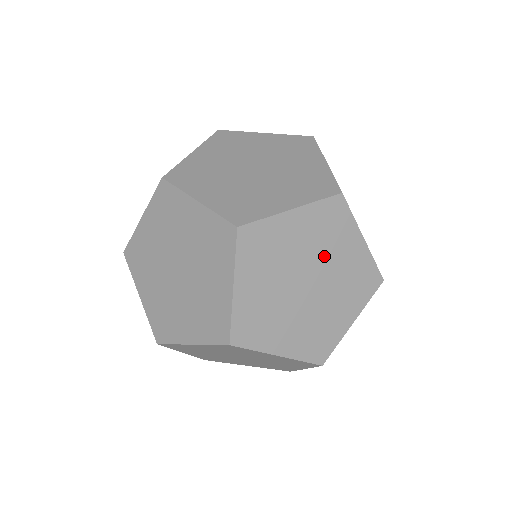
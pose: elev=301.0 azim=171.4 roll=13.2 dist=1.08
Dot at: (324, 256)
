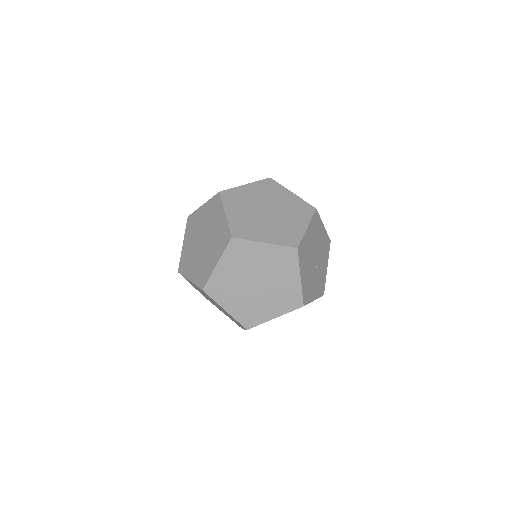
Dot at: (272, 200)
